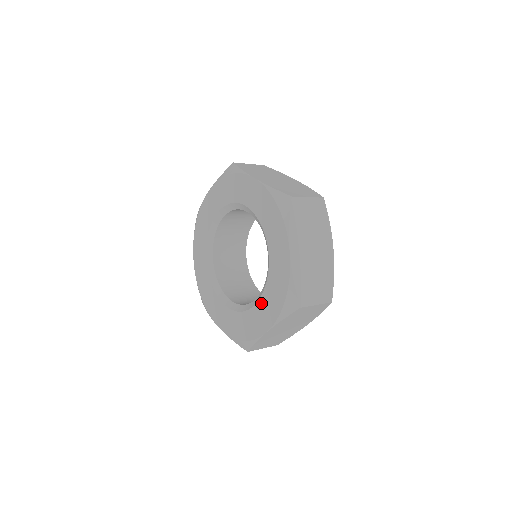
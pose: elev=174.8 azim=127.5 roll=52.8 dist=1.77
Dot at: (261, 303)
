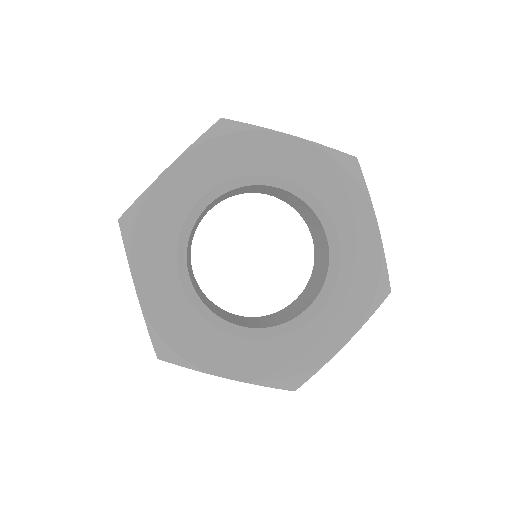
Dot at: (253, 345)
